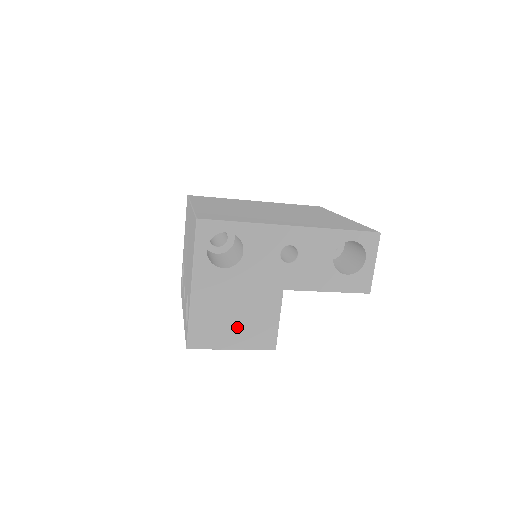
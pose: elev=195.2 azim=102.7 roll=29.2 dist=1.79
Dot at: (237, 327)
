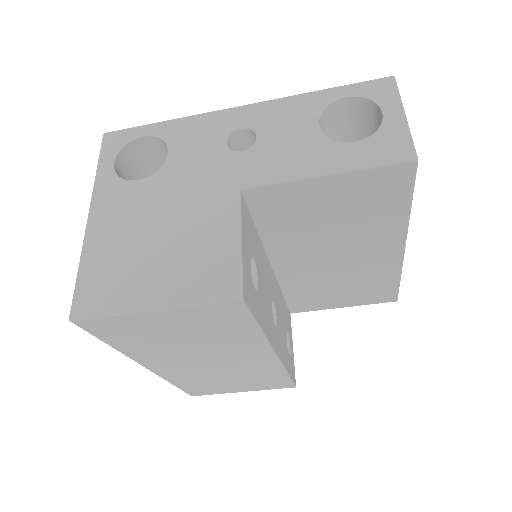
Dot at: (161, 265)
